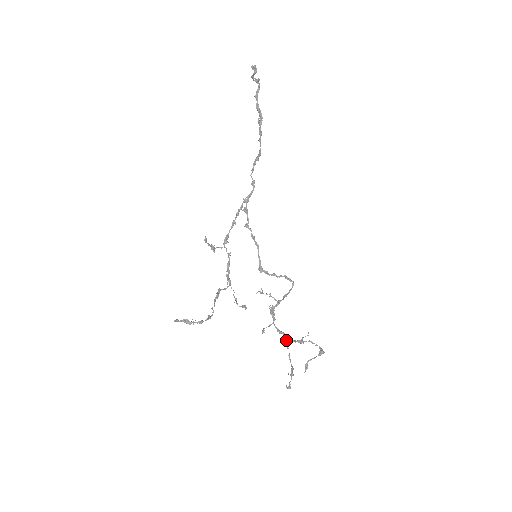
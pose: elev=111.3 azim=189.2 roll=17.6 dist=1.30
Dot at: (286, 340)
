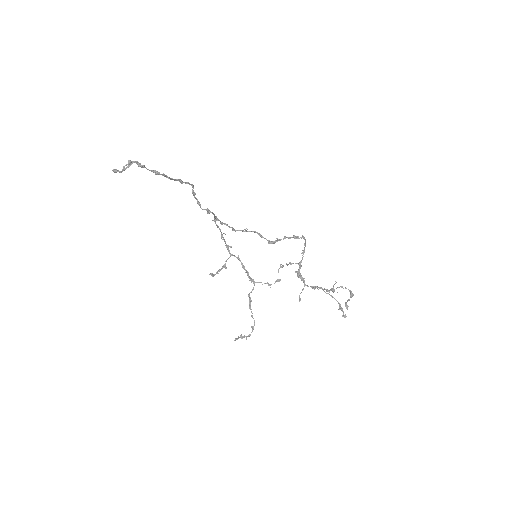
Dot at: occluded
